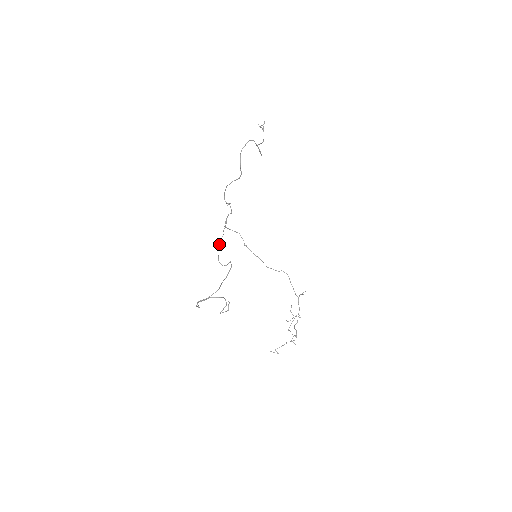
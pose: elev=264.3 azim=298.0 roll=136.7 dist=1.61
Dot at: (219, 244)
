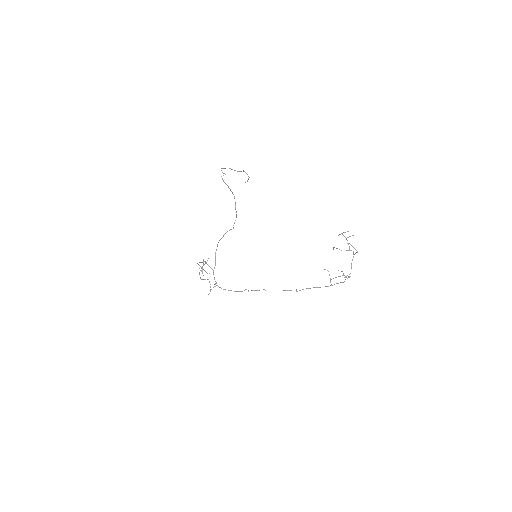
Dot at: occluded
